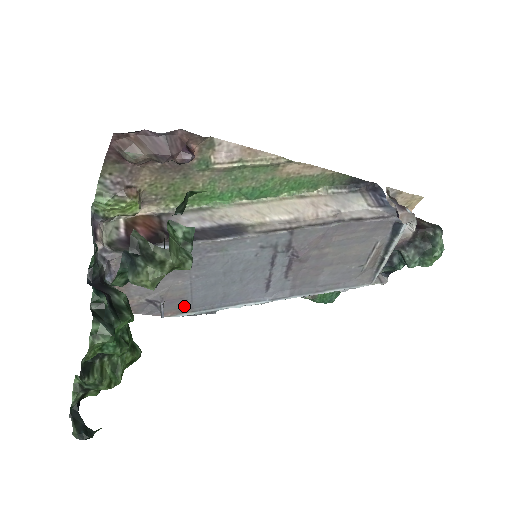
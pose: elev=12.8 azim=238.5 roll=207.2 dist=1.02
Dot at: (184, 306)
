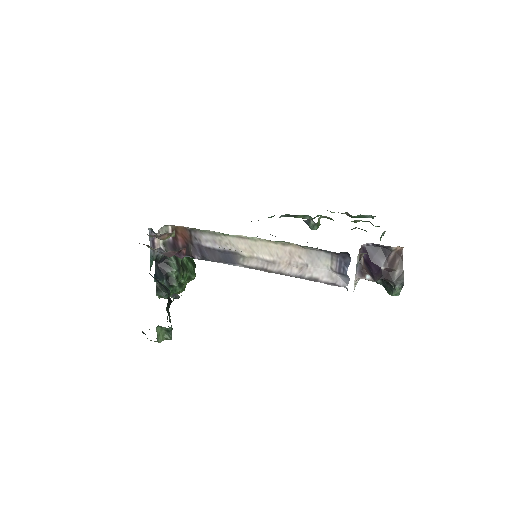
Dot at: occluded
